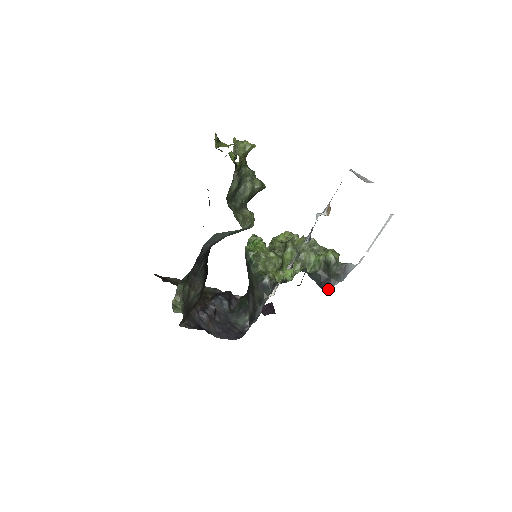
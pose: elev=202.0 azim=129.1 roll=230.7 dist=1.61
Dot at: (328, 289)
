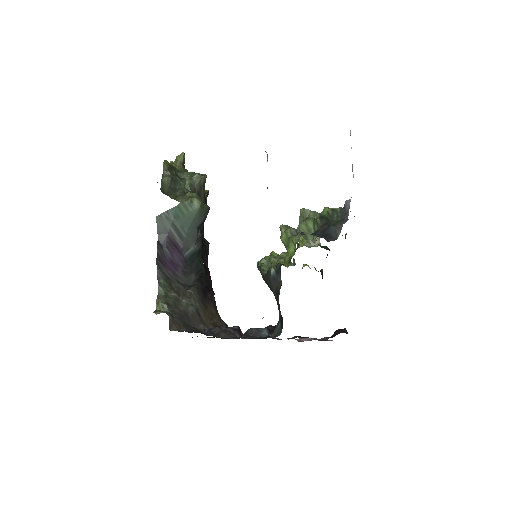
Dot at: (336, 238)
